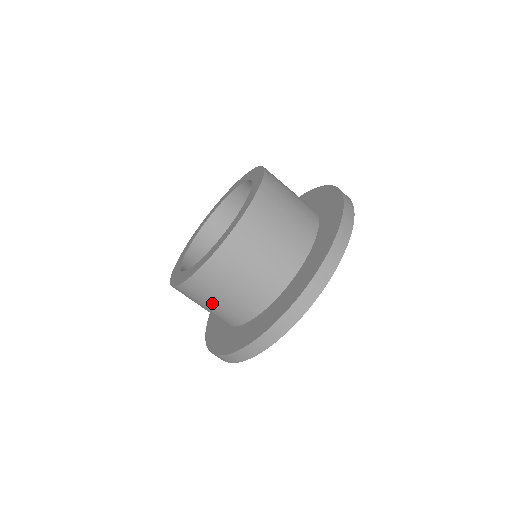
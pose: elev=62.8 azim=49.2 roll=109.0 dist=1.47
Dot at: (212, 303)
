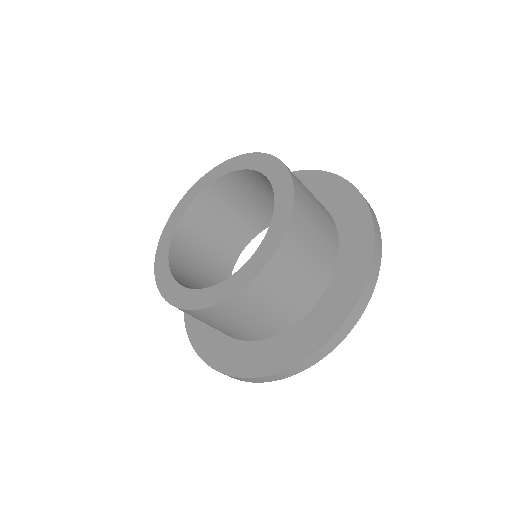
Dot at: (255, 316)
